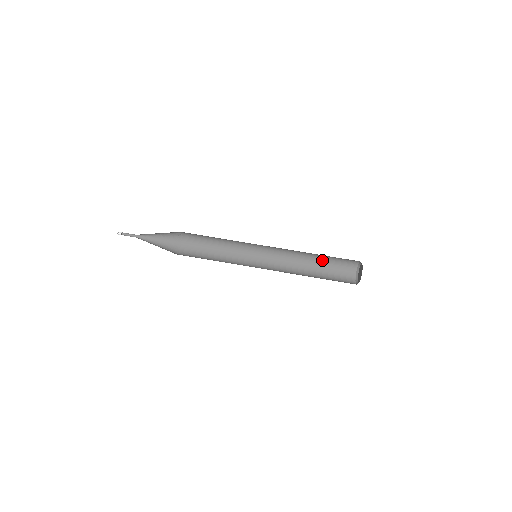
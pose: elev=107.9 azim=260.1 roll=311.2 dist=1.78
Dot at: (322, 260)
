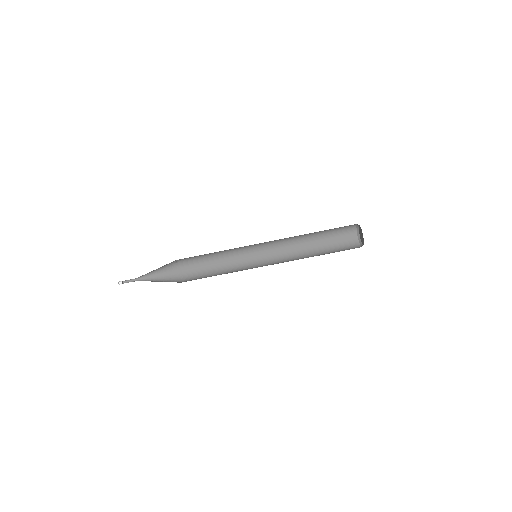
Dot at: (320, 235)
